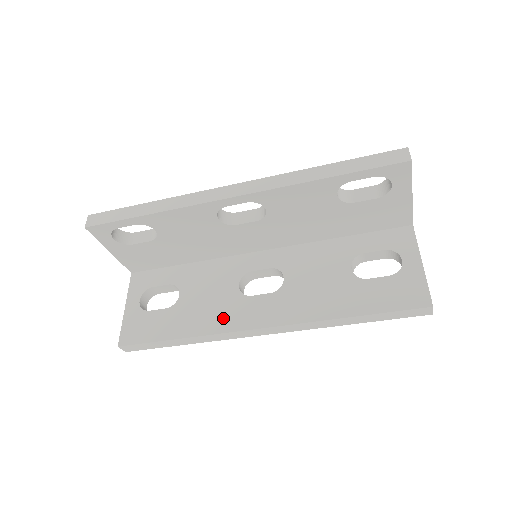
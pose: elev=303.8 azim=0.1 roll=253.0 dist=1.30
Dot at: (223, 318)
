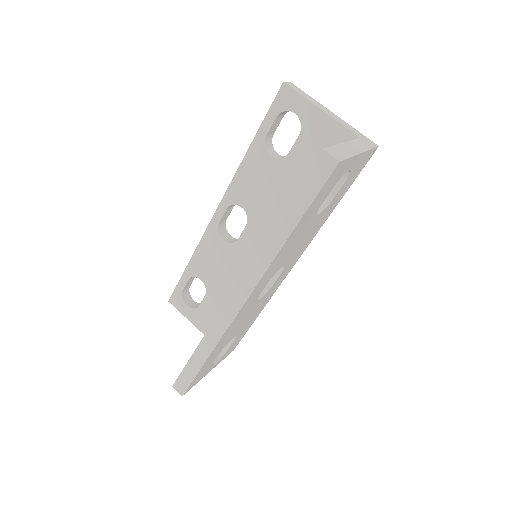
Dot at: occluded
